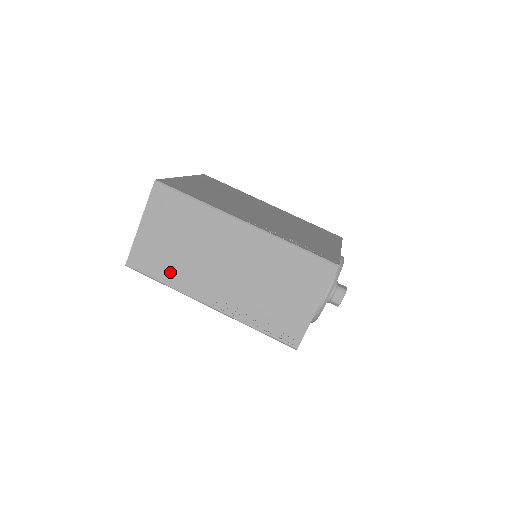
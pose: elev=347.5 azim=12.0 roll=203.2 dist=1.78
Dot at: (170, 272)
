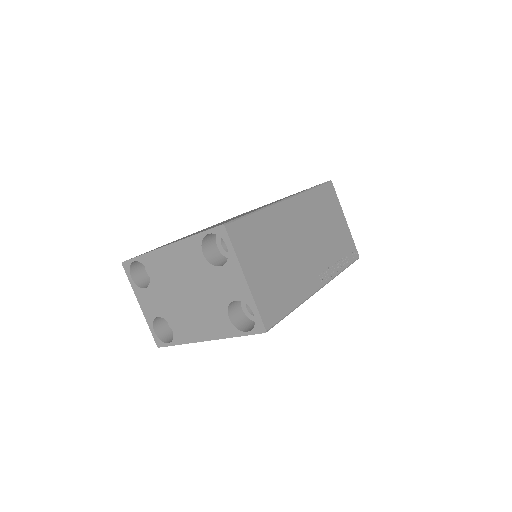
Dot at: (289, 294)
